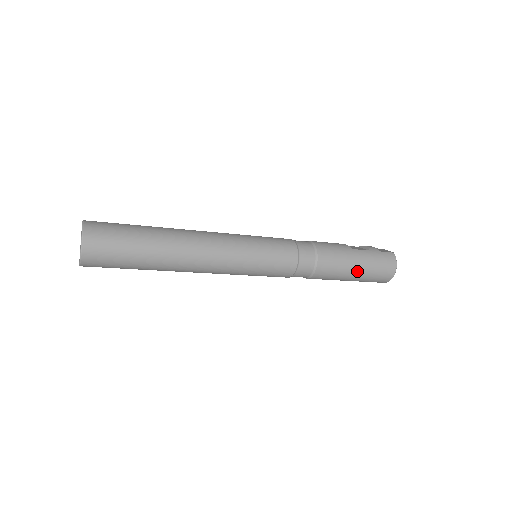
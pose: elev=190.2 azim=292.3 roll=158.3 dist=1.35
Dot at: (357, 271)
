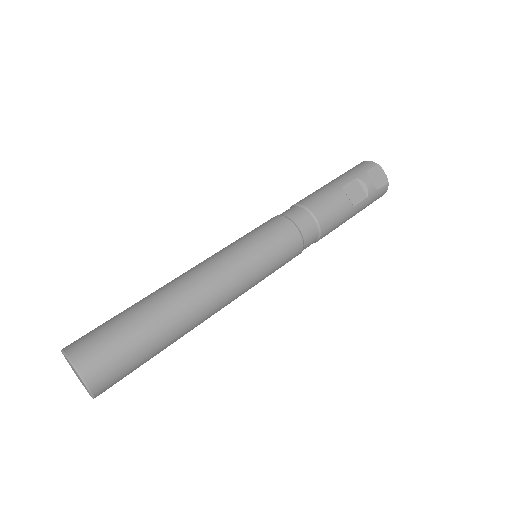
Dot at: occluded
